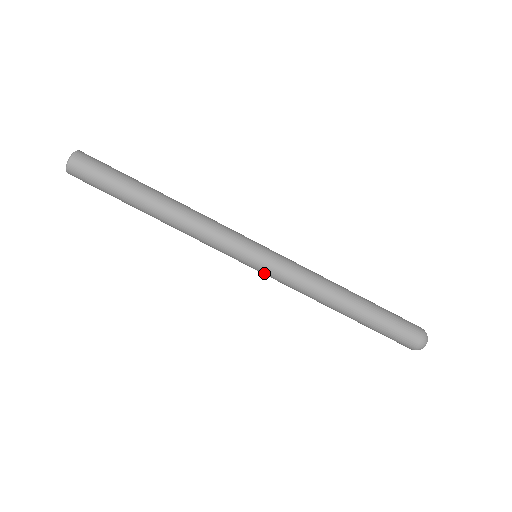
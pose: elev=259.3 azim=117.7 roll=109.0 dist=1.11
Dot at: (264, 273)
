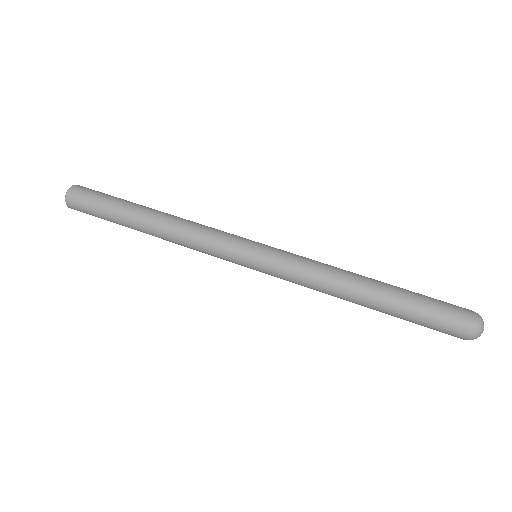
Dot at: (268, 260)
